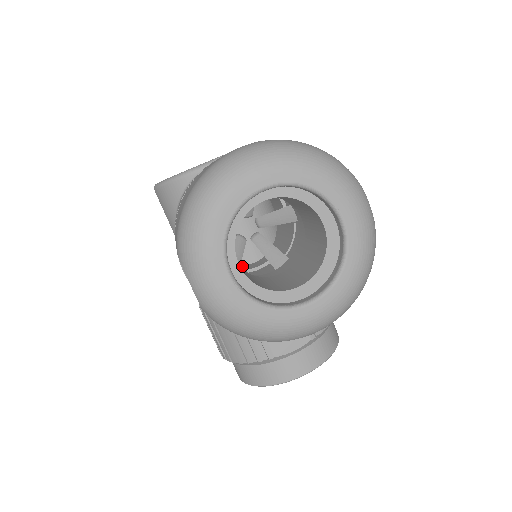
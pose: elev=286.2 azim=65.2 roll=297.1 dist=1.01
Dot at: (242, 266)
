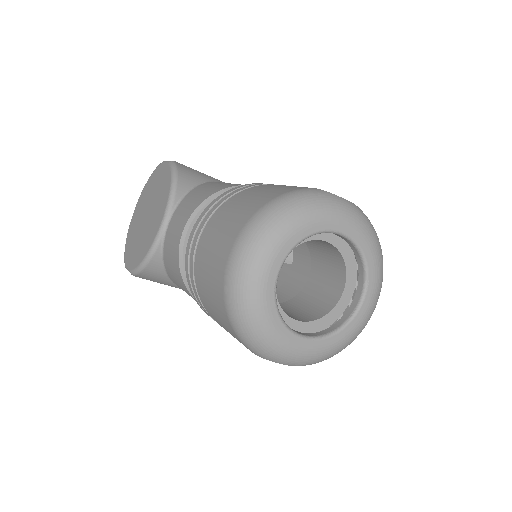
Dot at: occluded
